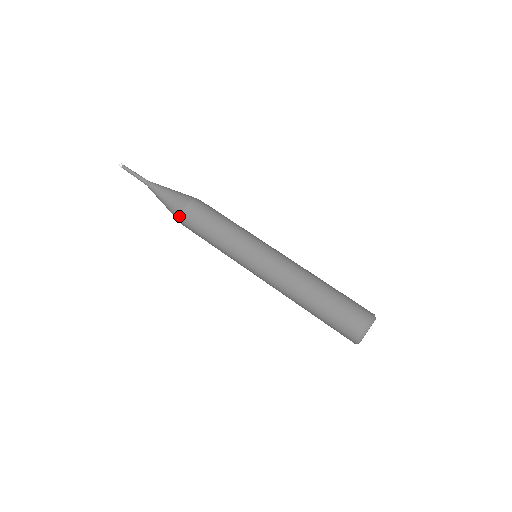
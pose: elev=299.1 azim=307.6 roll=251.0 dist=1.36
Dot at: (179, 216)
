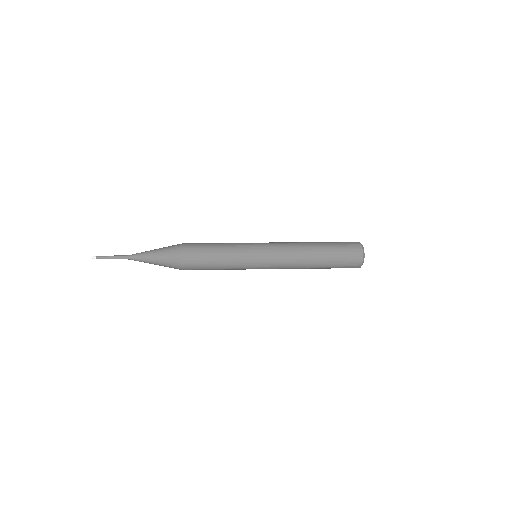
Dot at: (180, 260)
